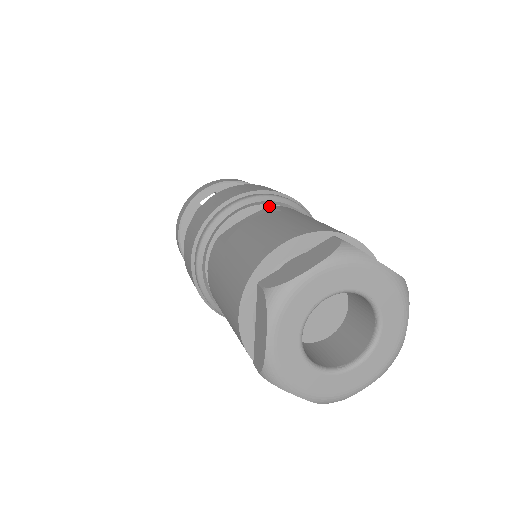
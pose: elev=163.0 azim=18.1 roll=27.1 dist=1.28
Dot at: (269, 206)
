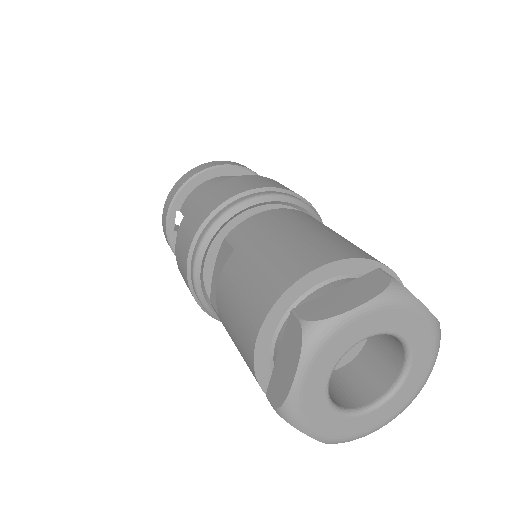
Dot at: (223, 240)
